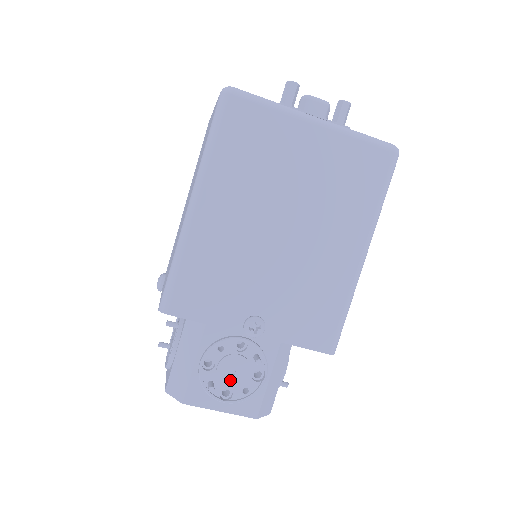
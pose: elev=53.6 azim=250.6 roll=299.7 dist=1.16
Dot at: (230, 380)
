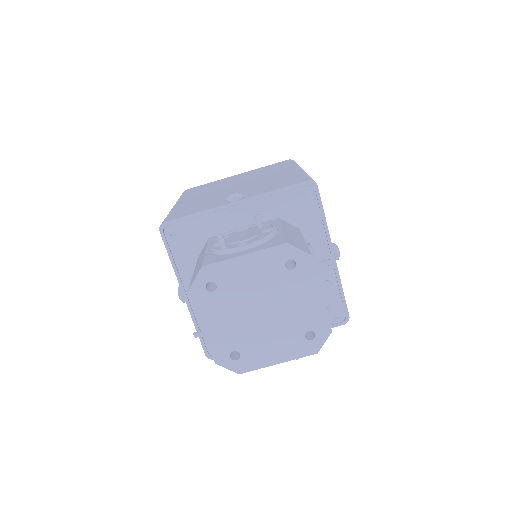
Dot at: (241, 239)
